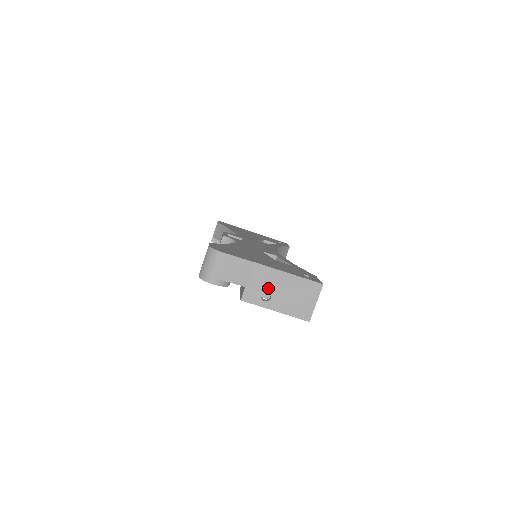
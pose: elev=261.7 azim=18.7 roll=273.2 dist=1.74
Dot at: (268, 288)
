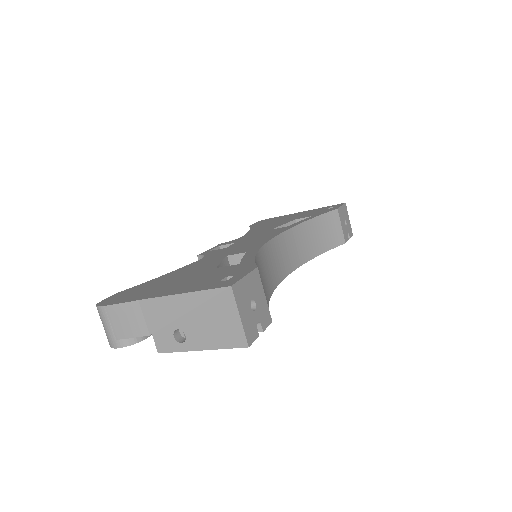
Dot at: (175, 324)
